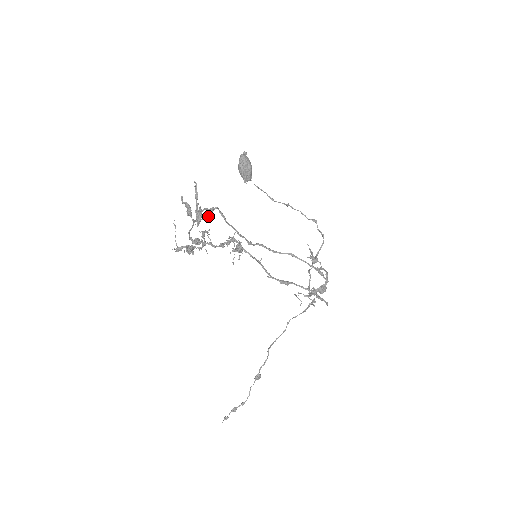
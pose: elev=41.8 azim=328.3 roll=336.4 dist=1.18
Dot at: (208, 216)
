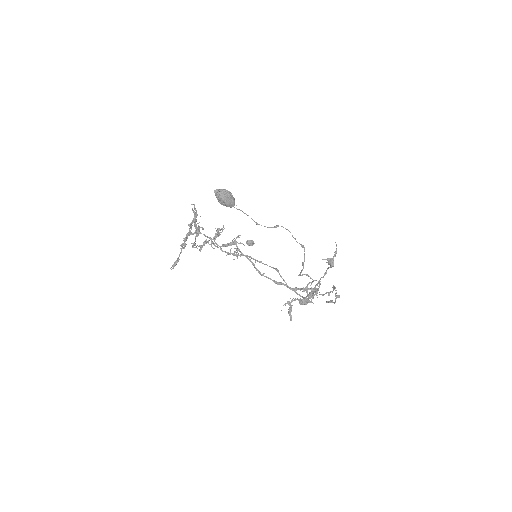
Dot at: occluded
